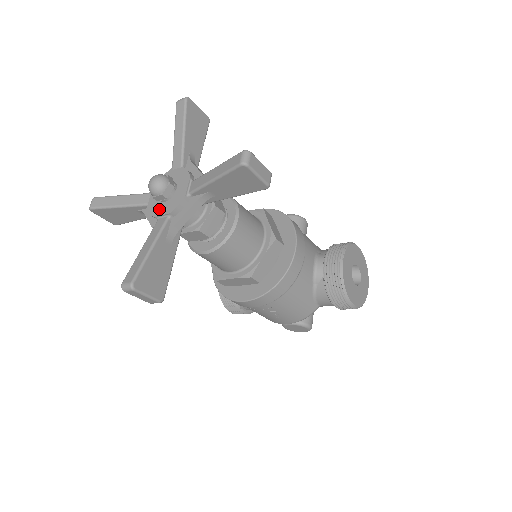
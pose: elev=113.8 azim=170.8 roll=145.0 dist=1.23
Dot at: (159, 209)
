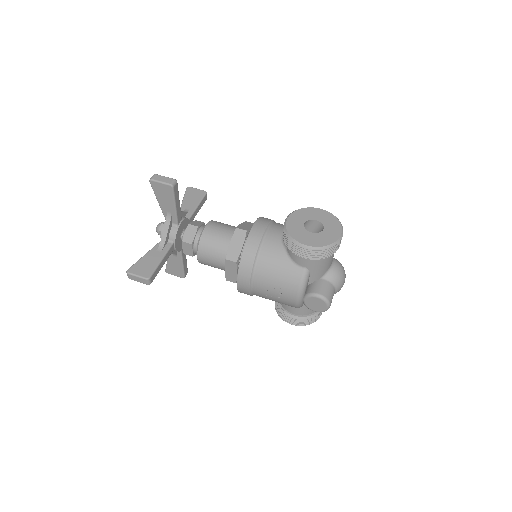
Dot at: occluded
